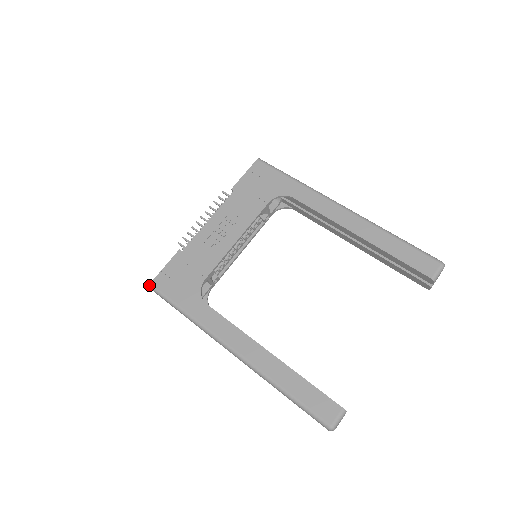
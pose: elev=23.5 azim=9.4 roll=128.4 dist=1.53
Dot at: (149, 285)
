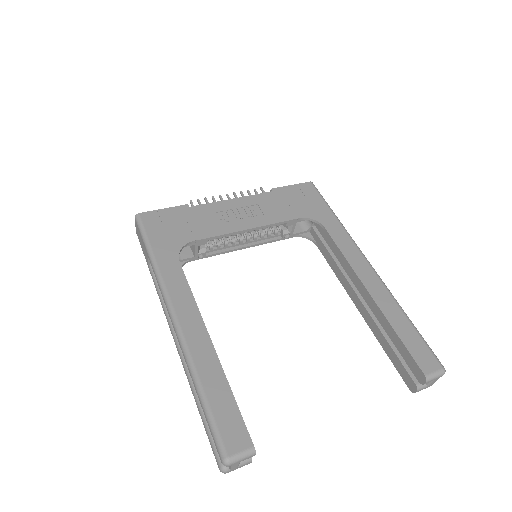
Dot at: (136, 214)
